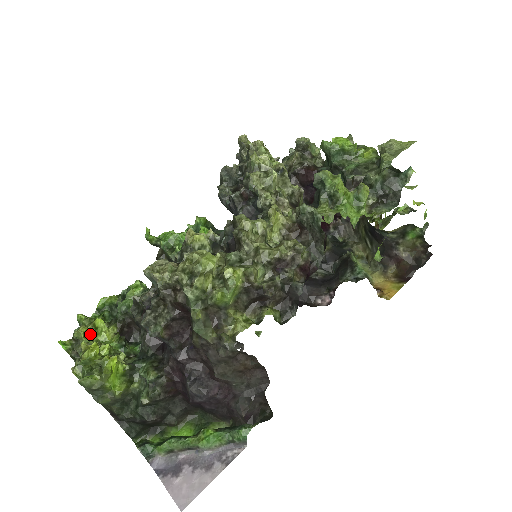
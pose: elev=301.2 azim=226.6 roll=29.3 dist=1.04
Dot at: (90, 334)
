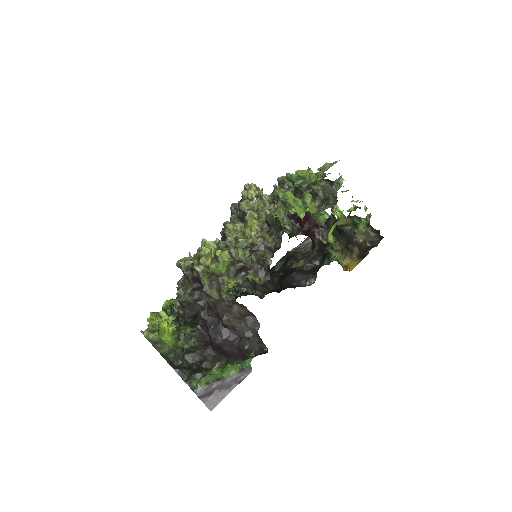
Dot at: occluded
